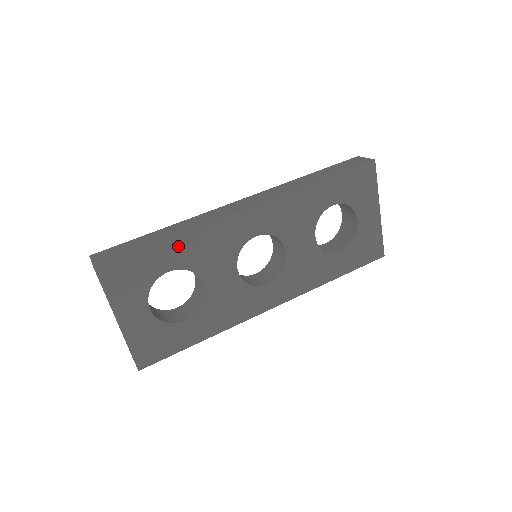
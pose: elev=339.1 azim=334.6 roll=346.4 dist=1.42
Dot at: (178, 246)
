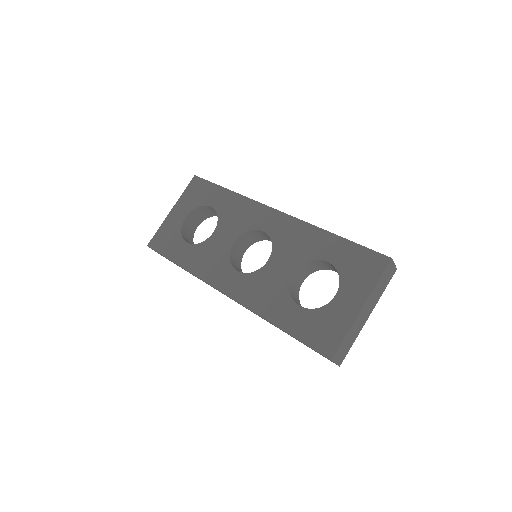
Dot at: (228, 198)
